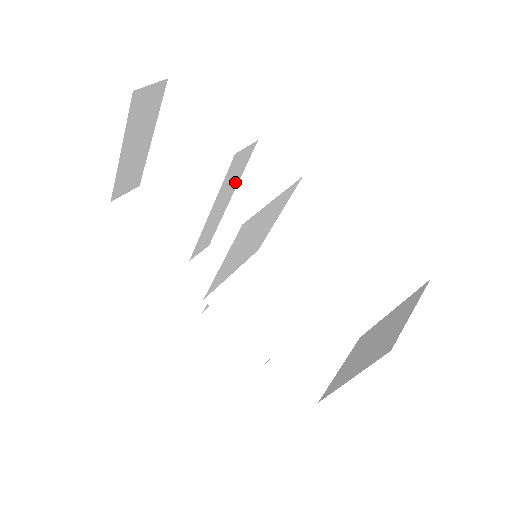
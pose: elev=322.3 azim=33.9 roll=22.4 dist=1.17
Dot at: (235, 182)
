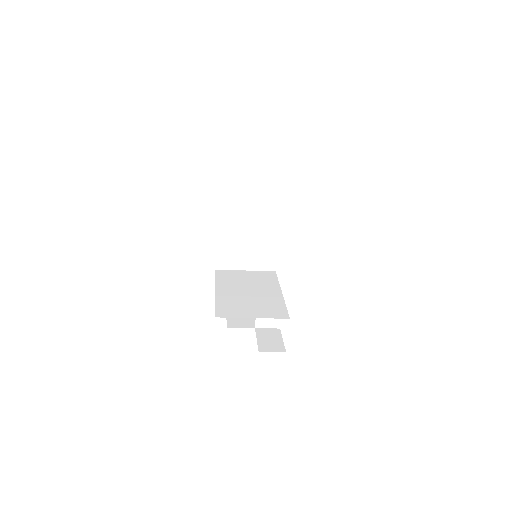
Dot at: occluded
